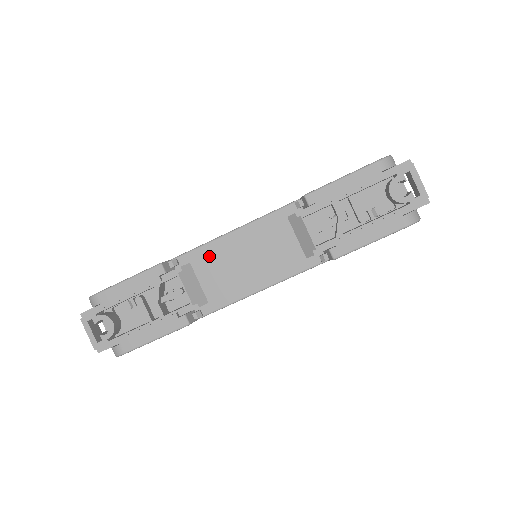
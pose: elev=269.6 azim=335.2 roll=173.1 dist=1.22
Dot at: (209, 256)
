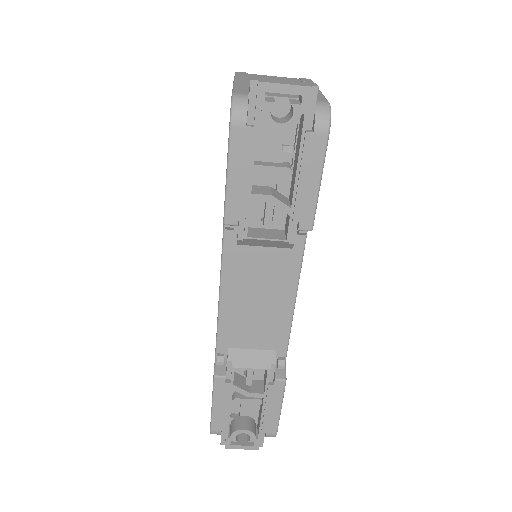
Dot at: (232, 328)
